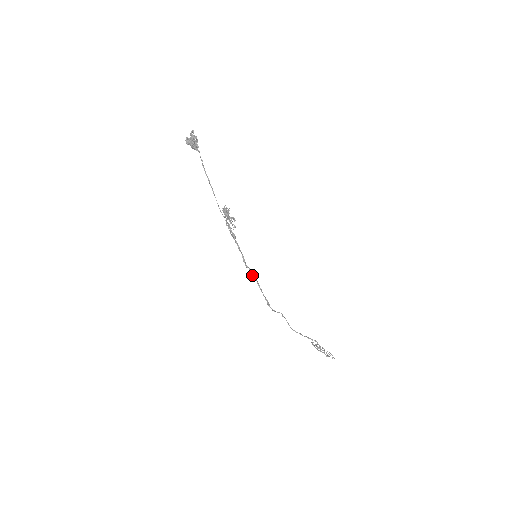
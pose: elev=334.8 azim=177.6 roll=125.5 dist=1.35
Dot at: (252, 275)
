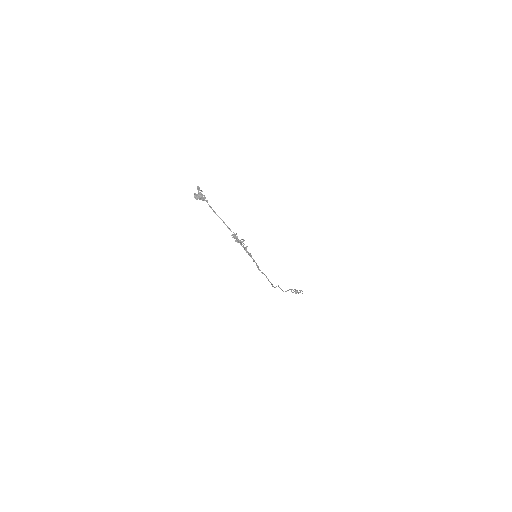
Dot at: (263, 273)
